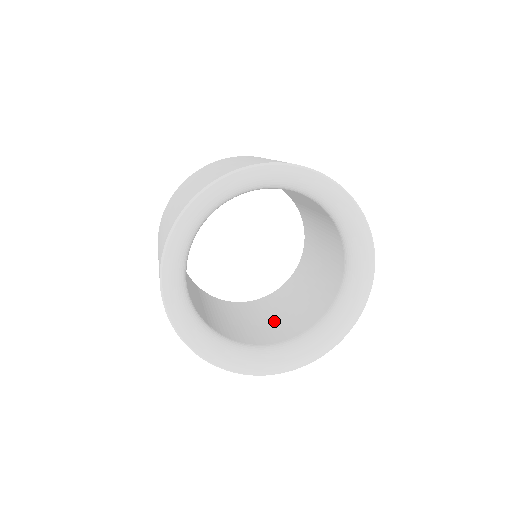
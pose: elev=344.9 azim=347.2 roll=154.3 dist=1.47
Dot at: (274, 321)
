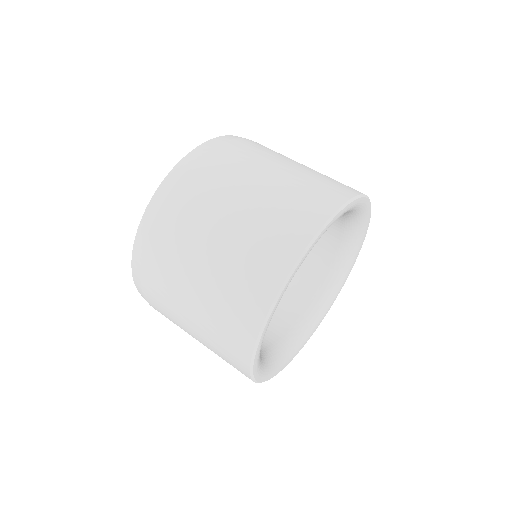
Dot at: occluded
